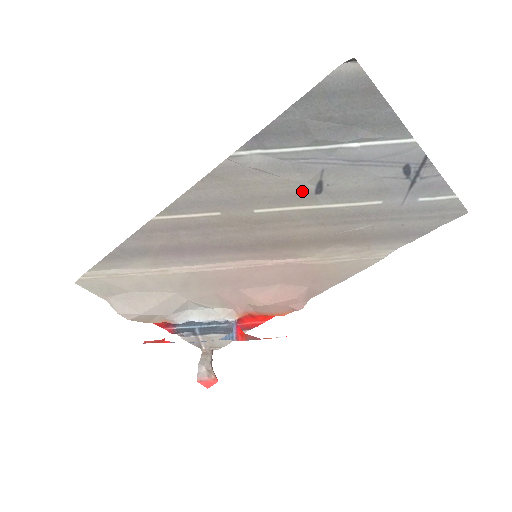
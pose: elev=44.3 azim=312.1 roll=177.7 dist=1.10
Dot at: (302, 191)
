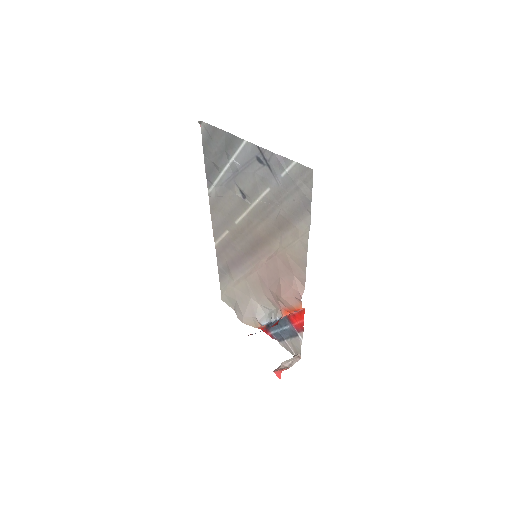
Dot at: (239, 200)
